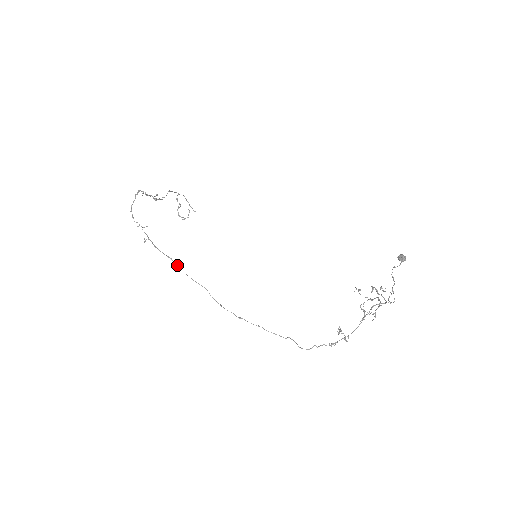
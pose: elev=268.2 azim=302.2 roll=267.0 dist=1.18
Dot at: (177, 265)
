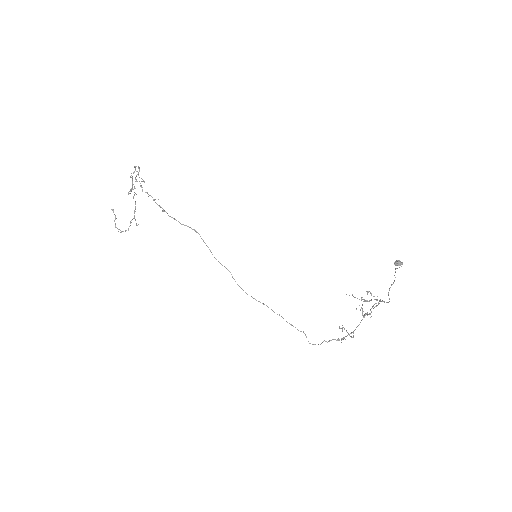
Dot at: (203, 240)
